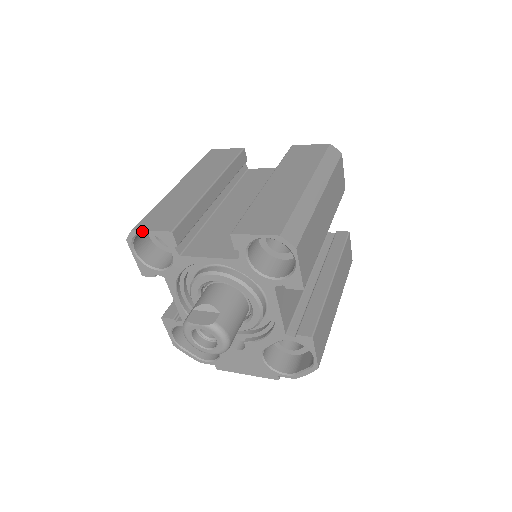
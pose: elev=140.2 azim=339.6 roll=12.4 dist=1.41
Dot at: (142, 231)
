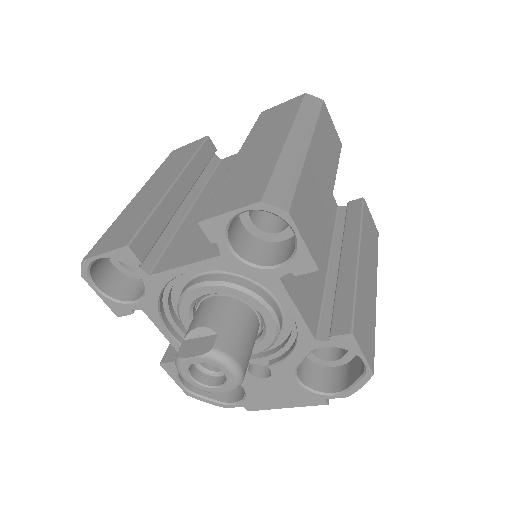
Dot at: (94, 257)
